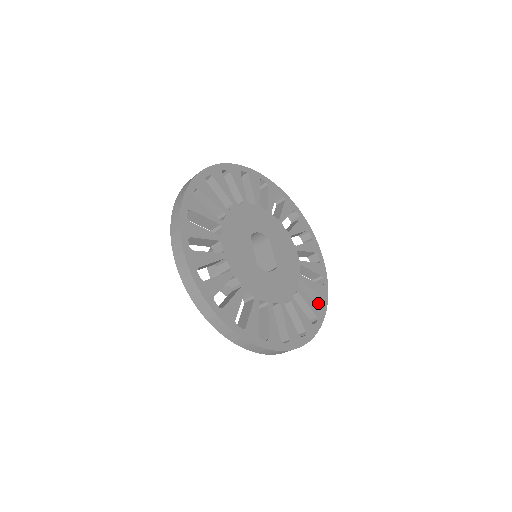
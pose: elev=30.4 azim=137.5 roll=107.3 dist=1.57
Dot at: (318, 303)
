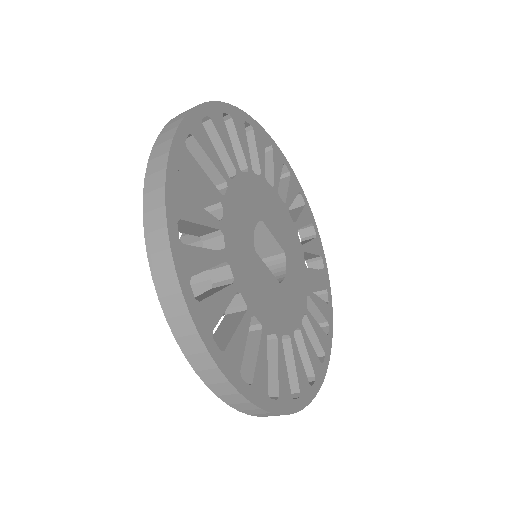
Dot at: (307, 229)
